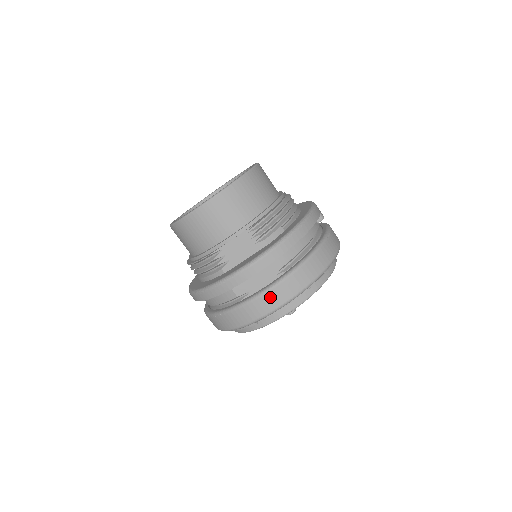
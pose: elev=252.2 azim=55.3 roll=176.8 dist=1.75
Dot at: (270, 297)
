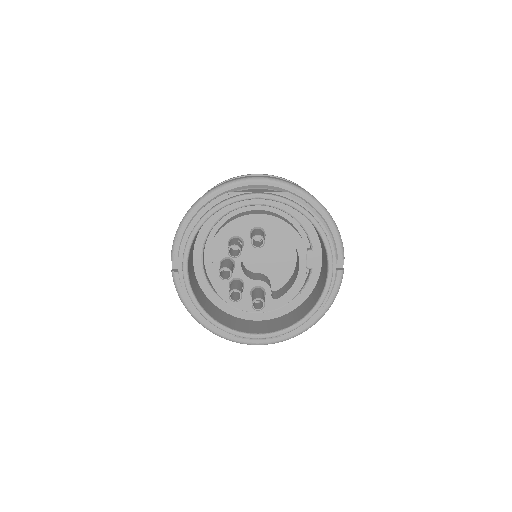
Dot at: occluded
